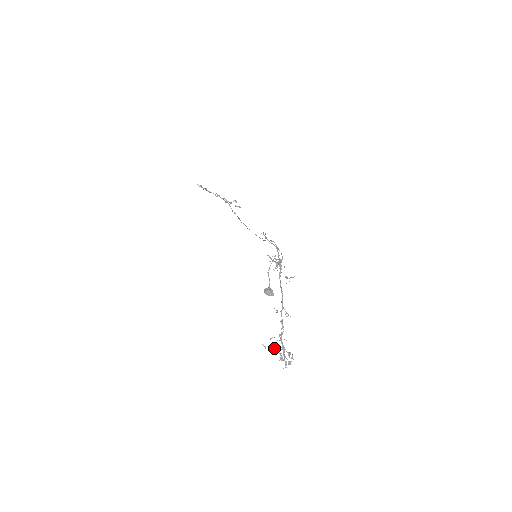
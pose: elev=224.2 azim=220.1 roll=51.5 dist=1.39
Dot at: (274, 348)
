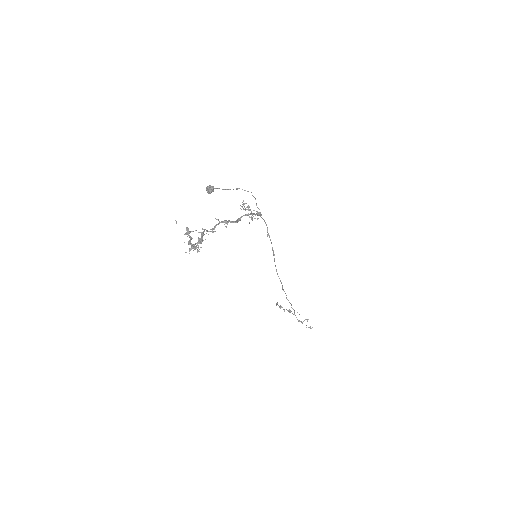
Dot at: (187, 231)
